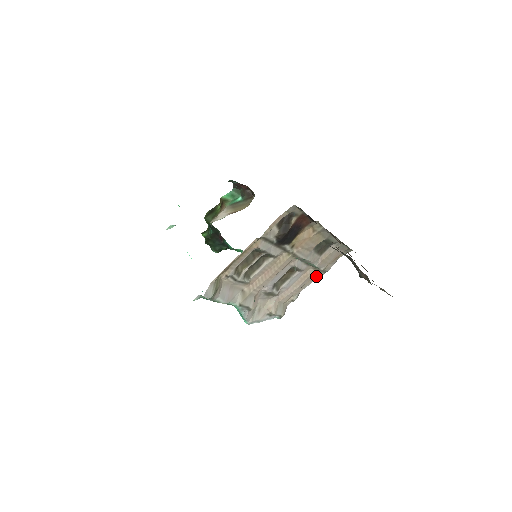
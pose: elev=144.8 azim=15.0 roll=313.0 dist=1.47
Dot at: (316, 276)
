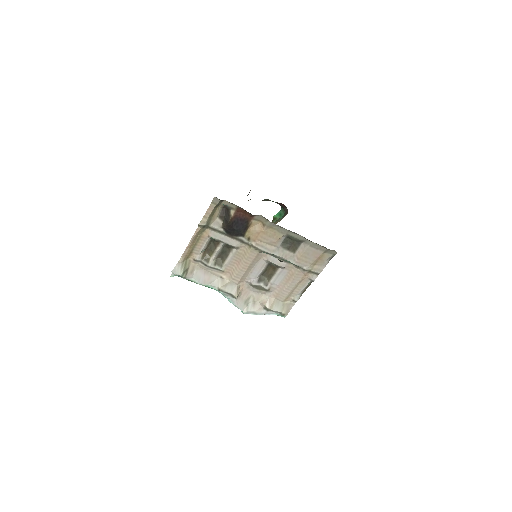
Dot at: (308, 277)
